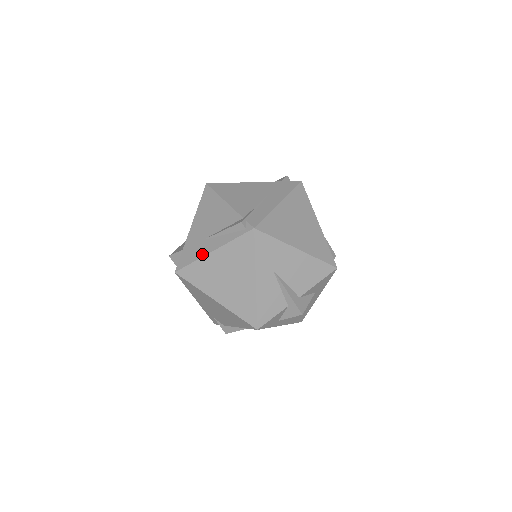
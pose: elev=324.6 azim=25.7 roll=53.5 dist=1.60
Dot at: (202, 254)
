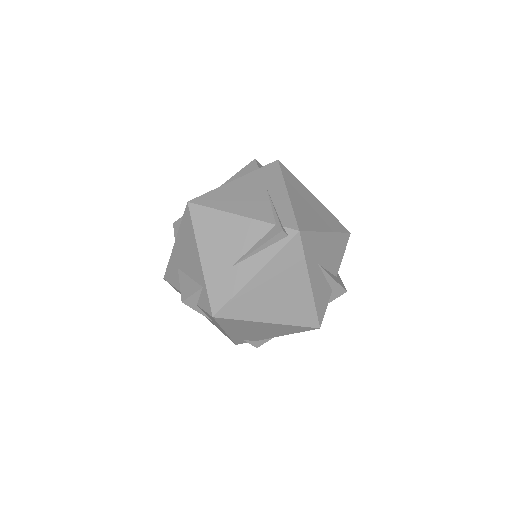
Dot at: (242, 283)
